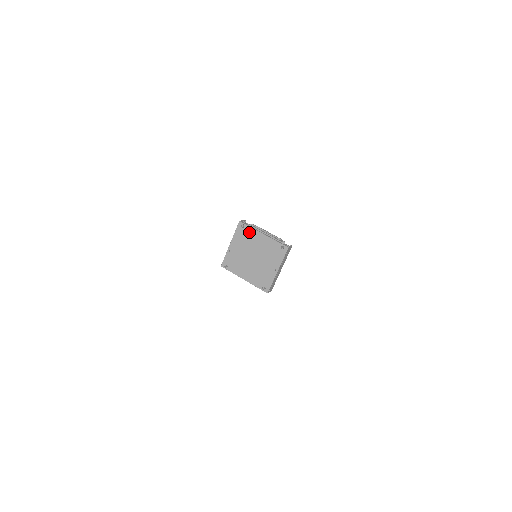
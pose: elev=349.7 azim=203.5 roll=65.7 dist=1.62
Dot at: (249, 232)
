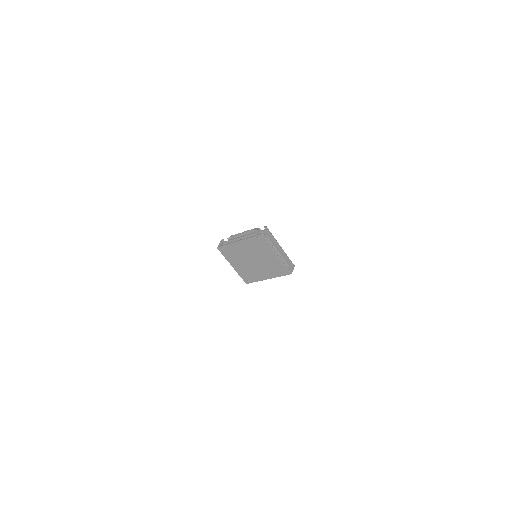
Dot at: (230, 249)
